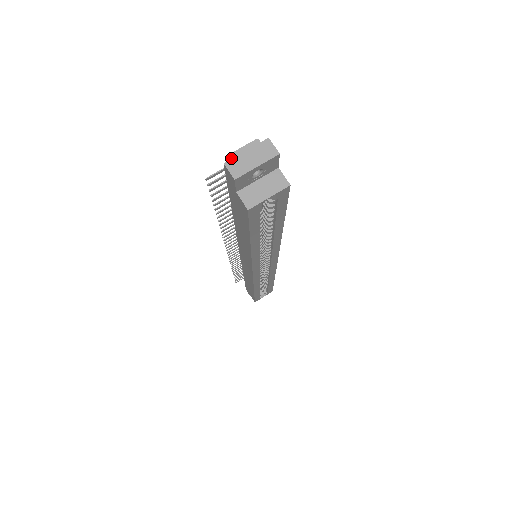
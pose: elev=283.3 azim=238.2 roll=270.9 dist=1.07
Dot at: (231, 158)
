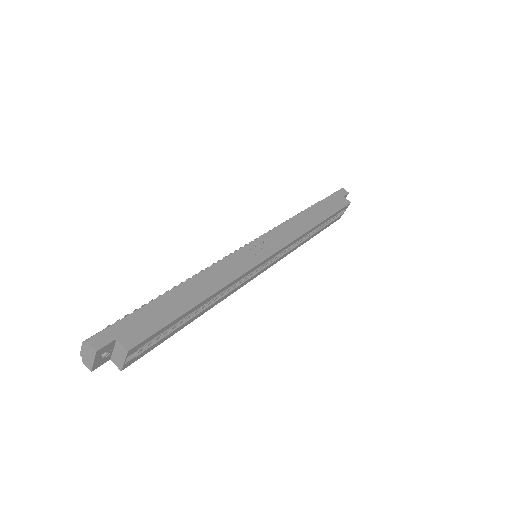
Dot at: (82, 357)
